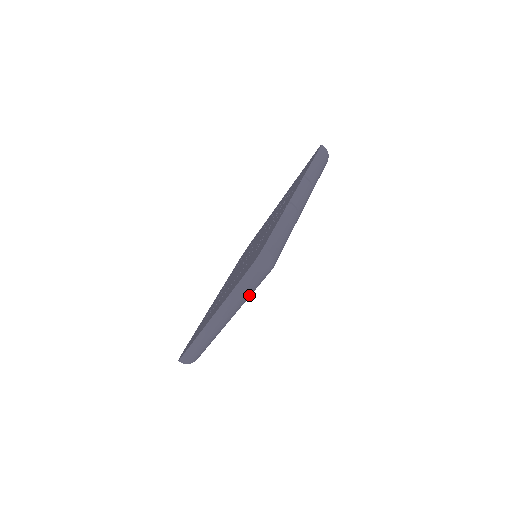
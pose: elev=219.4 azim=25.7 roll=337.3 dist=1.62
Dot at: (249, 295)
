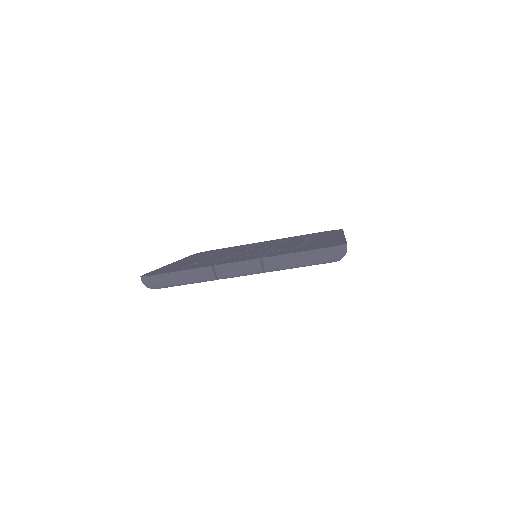
Dot at: occluded
